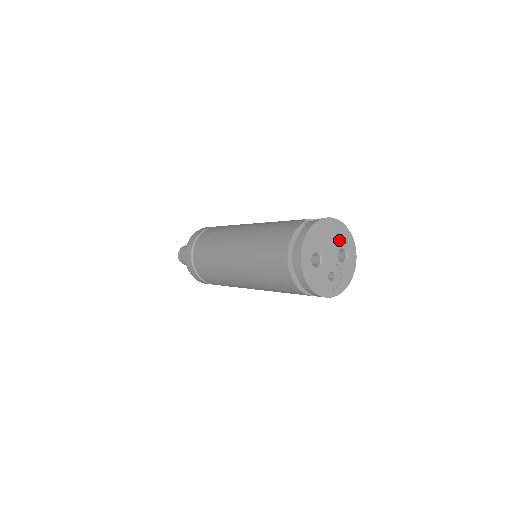
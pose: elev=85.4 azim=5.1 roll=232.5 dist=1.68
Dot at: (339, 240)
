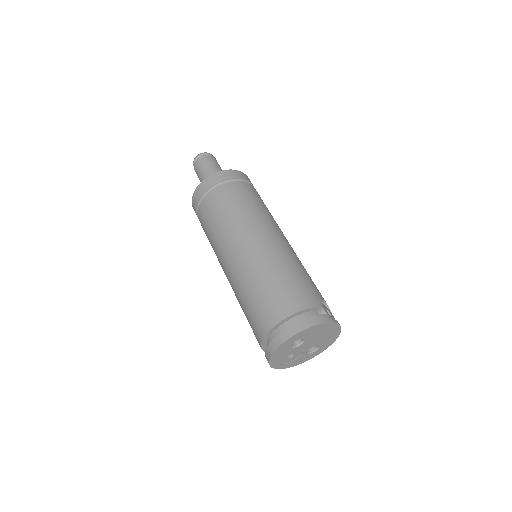
Dot at: (324, 340)
